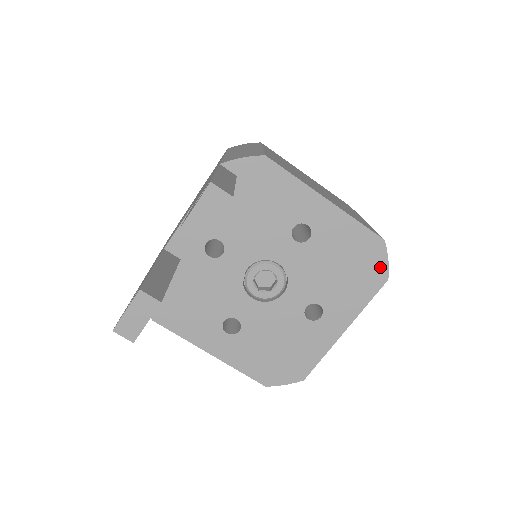
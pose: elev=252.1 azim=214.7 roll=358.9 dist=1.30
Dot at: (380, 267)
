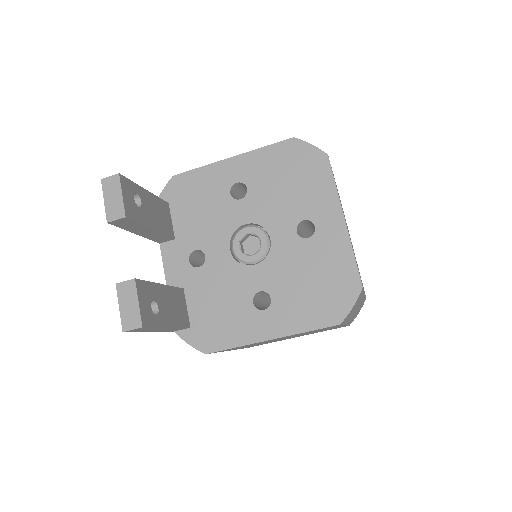
Dot at: (312, 154)
